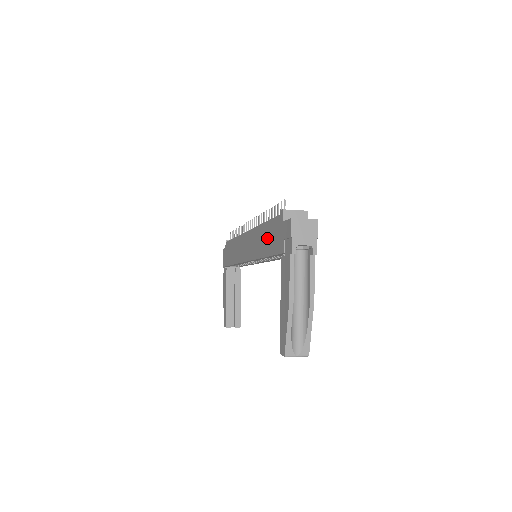
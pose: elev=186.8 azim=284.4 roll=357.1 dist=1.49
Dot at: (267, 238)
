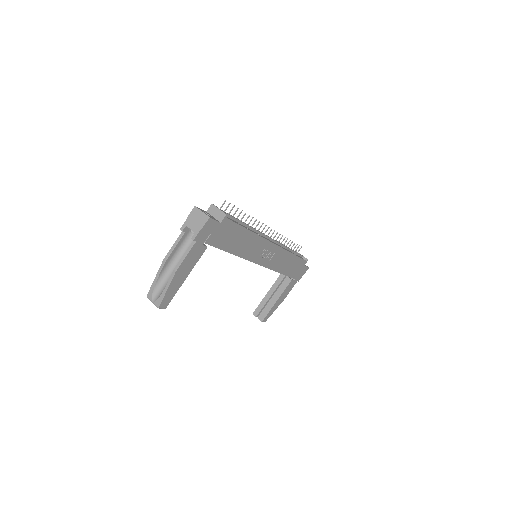
Dot at: occluded
